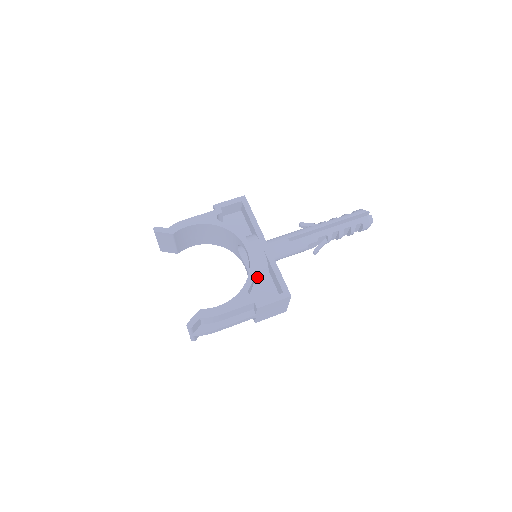
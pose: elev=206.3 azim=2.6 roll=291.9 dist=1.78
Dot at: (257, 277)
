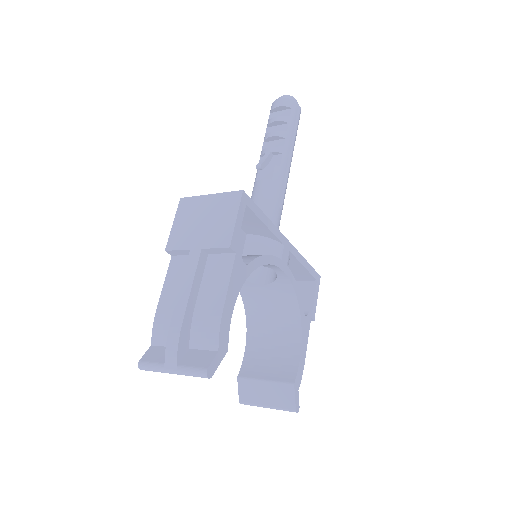
Dot at: occluded
